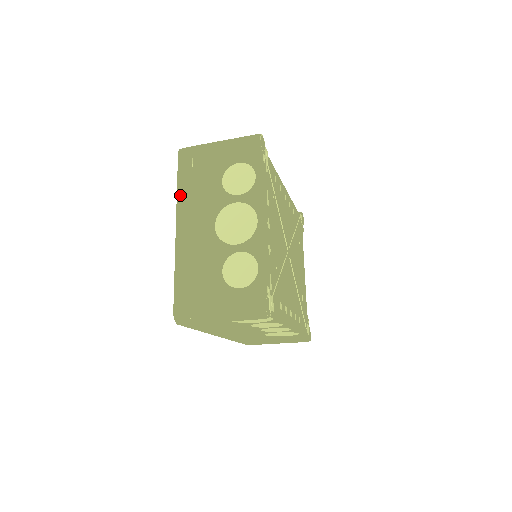
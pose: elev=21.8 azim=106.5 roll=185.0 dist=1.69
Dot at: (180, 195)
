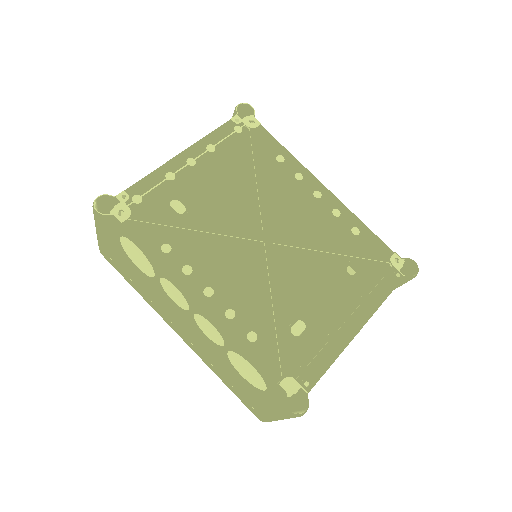
Dot at: occluded
